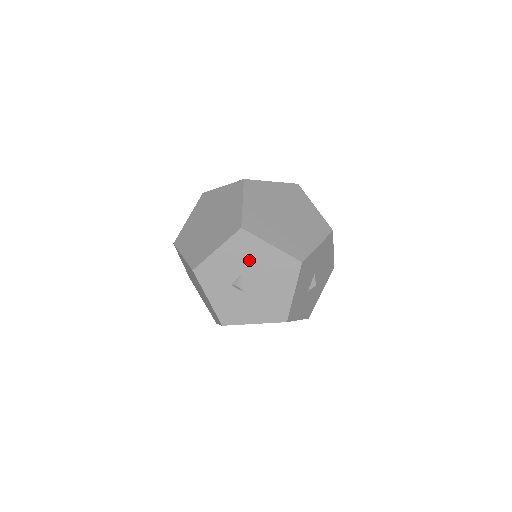
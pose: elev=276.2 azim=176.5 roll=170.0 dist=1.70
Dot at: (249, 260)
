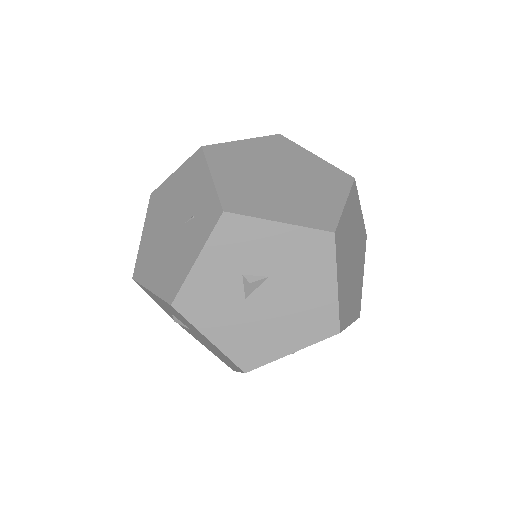
Dot at: (296, 272)
